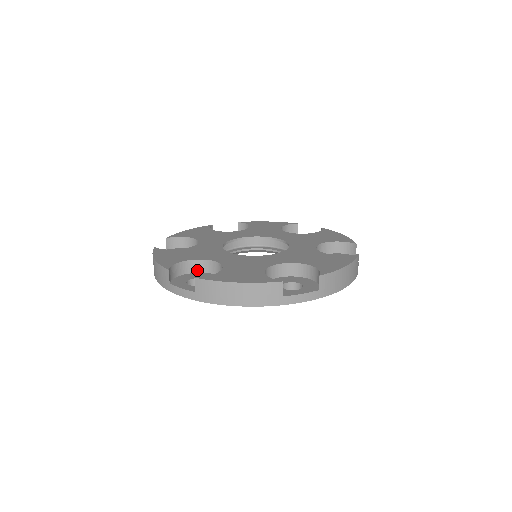
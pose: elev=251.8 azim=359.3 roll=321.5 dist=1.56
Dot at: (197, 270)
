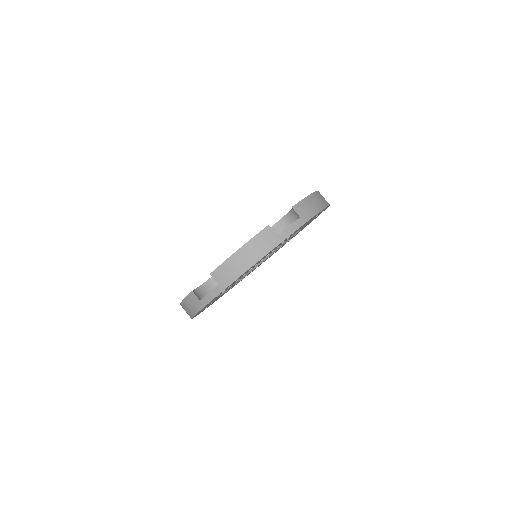
Dot at: occluded
